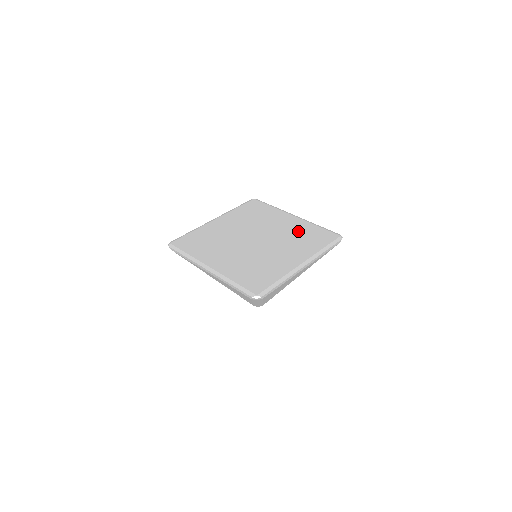
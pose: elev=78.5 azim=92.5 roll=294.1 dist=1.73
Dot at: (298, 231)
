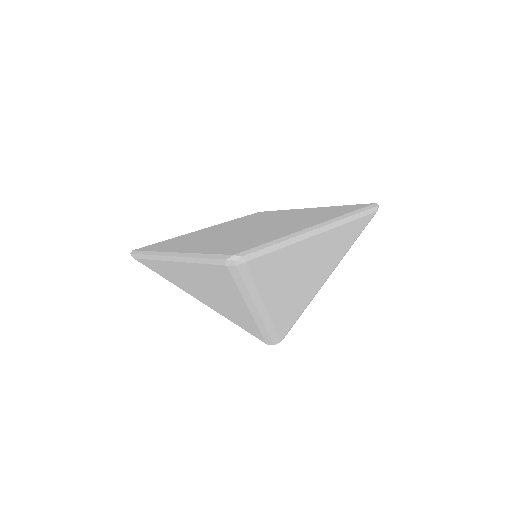
Dot at: (313, 212)
